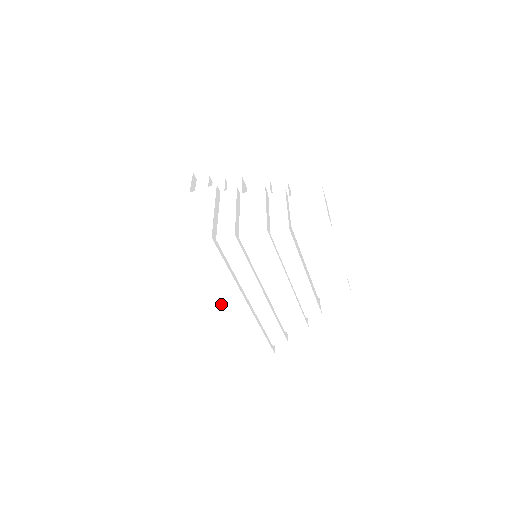
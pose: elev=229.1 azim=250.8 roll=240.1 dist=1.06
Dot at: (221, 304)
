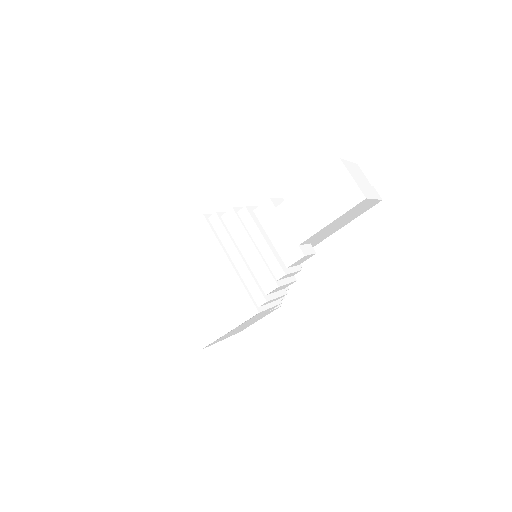
Dot at: (217, 266)
